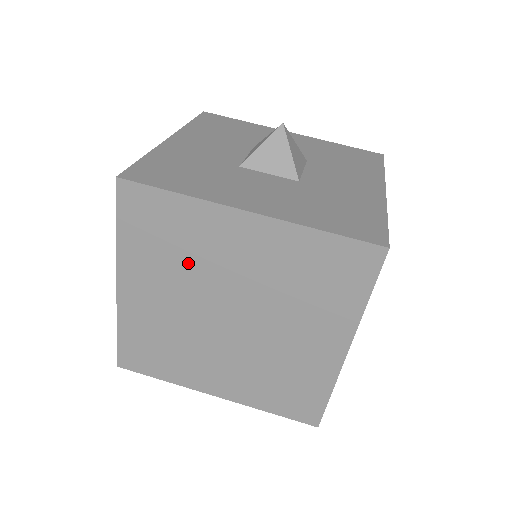
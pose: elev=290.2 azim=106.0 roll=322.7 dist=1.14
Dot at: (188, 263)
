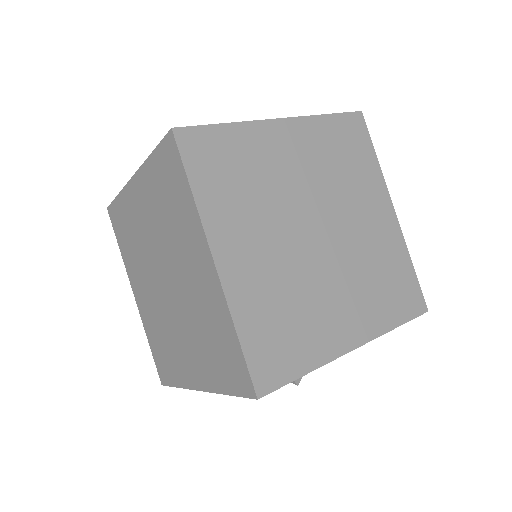
Dot at: (264, 191)
